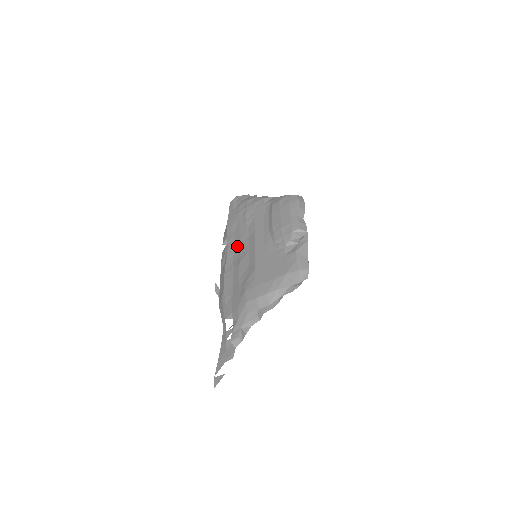
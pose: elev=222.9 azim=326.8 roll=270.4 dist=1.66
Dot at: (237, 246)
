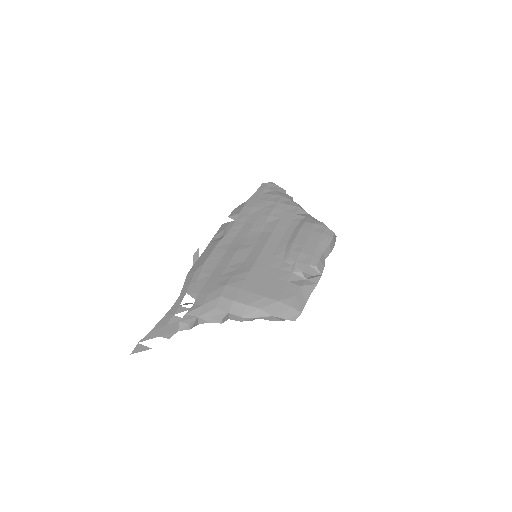
Dot at: (244, 231)
